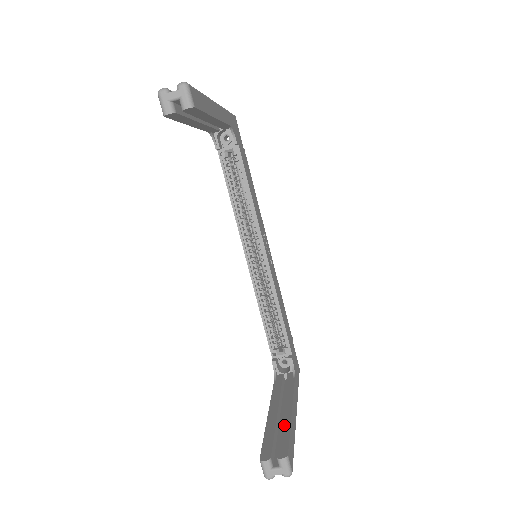
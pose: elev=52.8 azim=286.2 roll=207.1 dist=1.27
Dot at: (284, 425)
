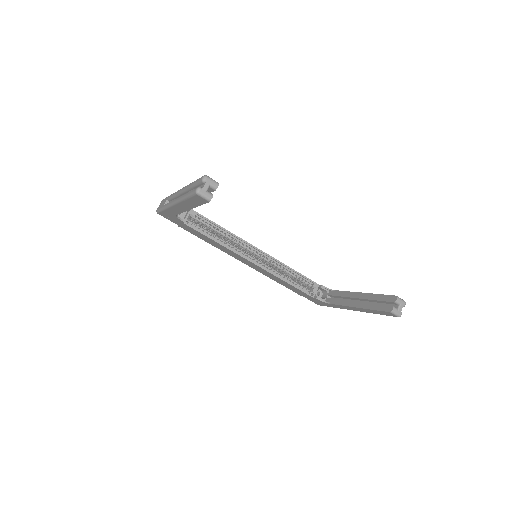
Dot at: (372, 297)
